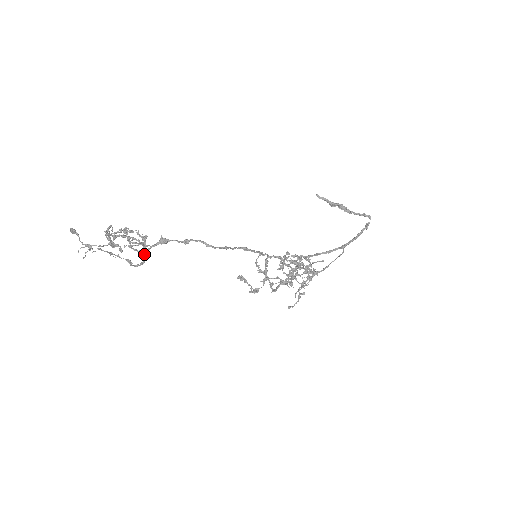
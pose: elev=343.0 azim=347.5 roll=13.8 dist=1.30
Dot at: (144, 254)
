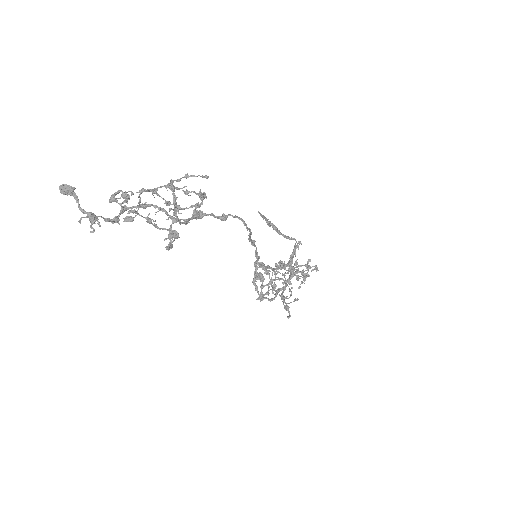
Dot at: occluded
